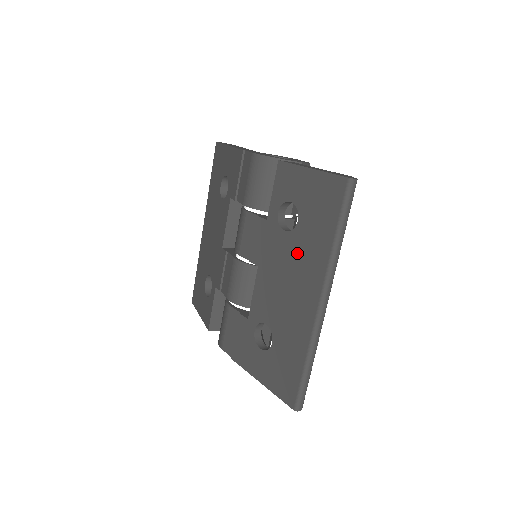
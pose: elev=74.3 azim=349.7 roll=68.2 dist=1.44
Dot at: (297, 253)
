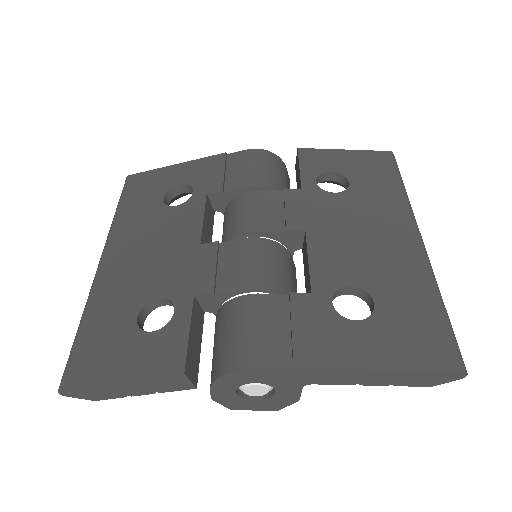
Dot at: (363, 205)
